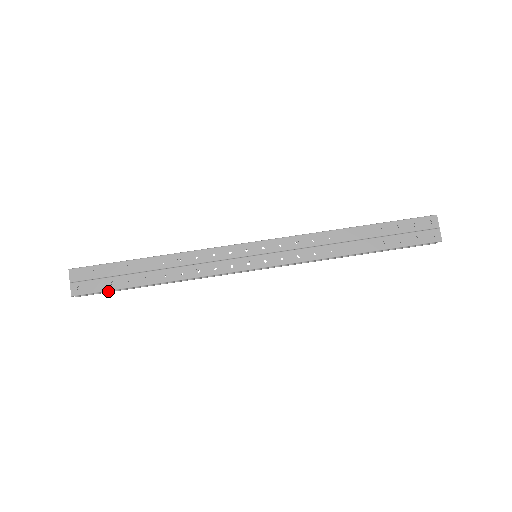
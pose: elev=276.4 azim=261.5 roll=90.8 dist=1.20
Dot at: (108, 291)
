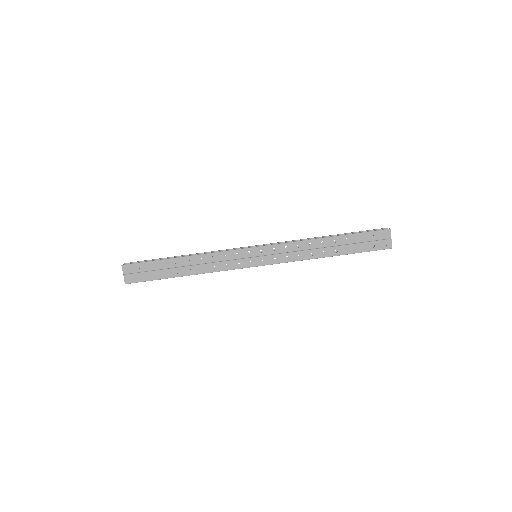
Dot at: occluded
